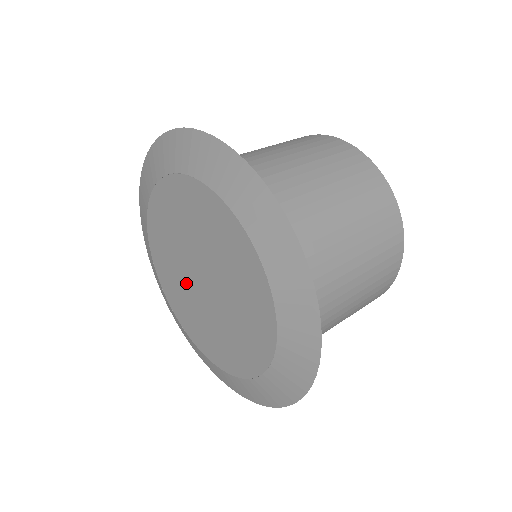
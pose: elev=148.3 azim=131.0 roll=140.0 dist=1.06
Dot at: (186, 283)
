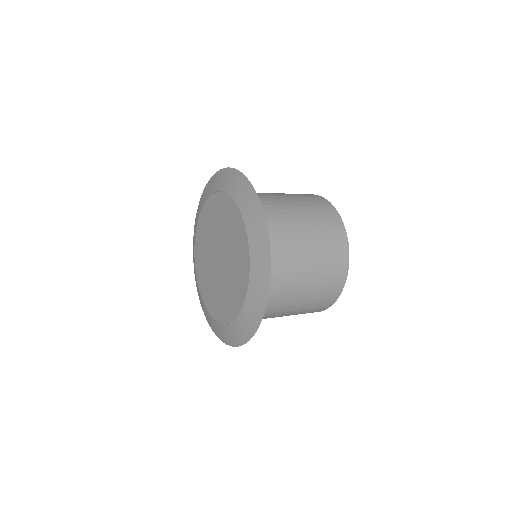
Dot at: (209, 260)
